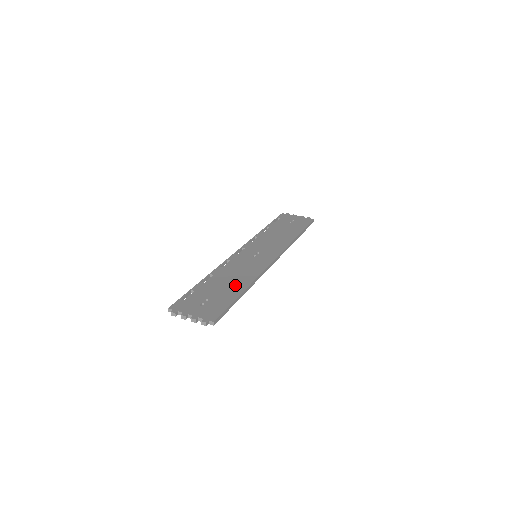
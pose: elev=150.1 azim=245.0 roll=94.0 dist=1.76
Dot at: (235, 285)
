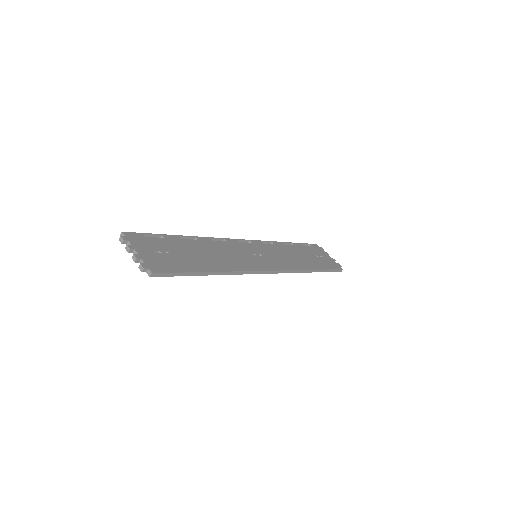
Dot at: (209, 261)
